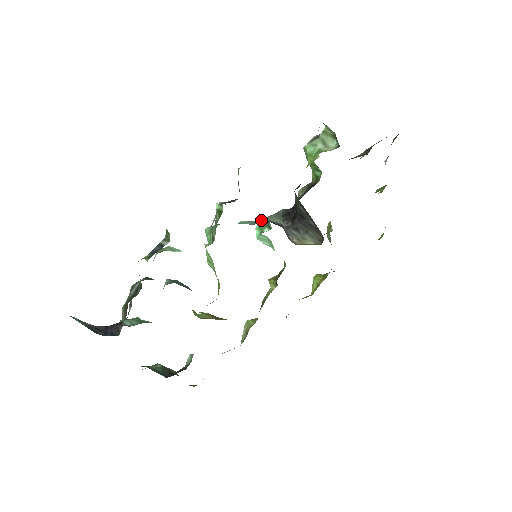
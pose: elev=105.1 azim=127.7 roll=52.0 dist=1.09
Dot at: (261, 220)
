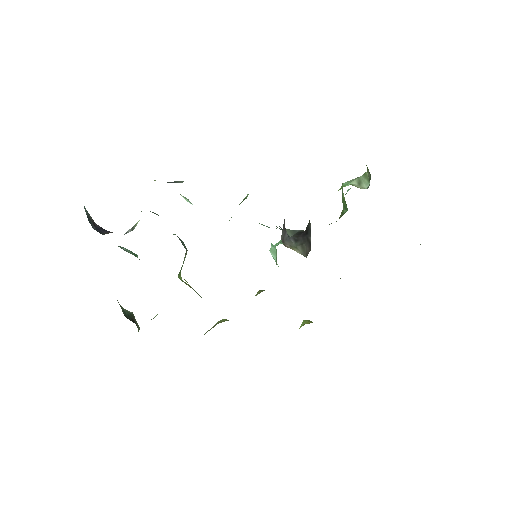
Dot at: (276, 226)
